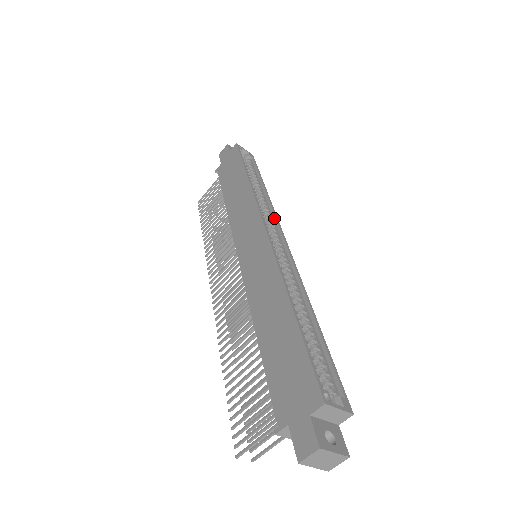
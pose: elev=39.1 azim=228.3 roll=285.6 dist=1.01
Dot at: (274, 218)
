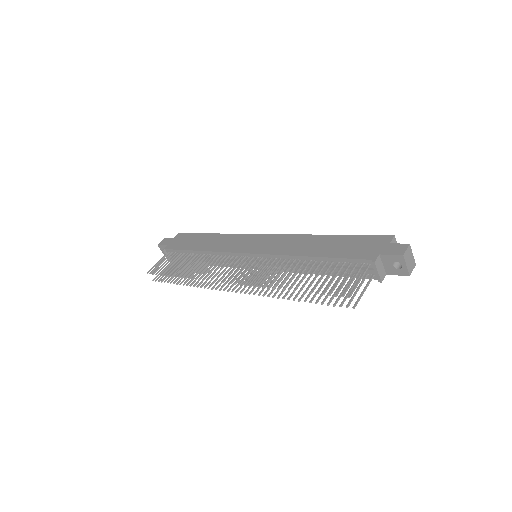
Dot at: occluded
